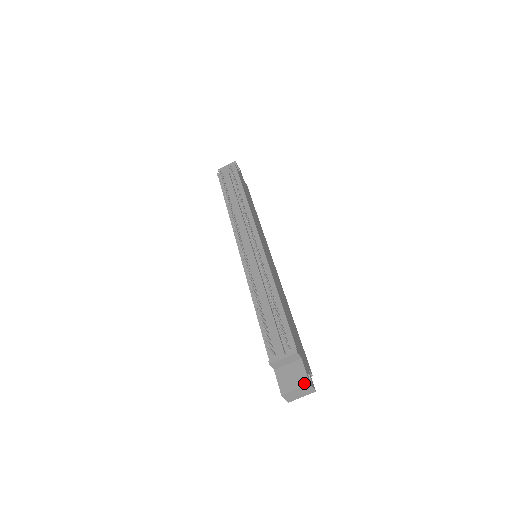
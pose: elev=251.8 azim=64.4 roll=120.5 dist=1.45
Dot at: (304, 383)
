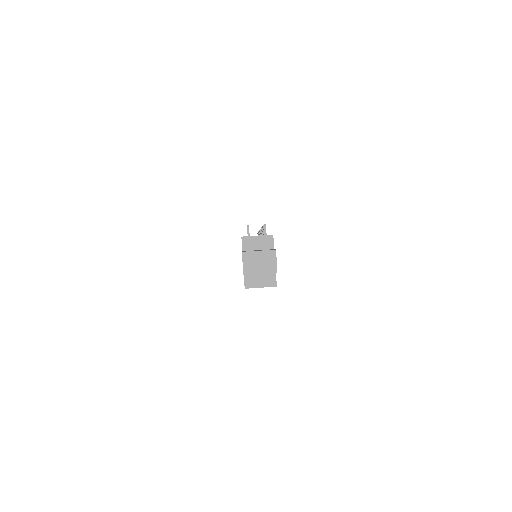
Dot at: occluded
